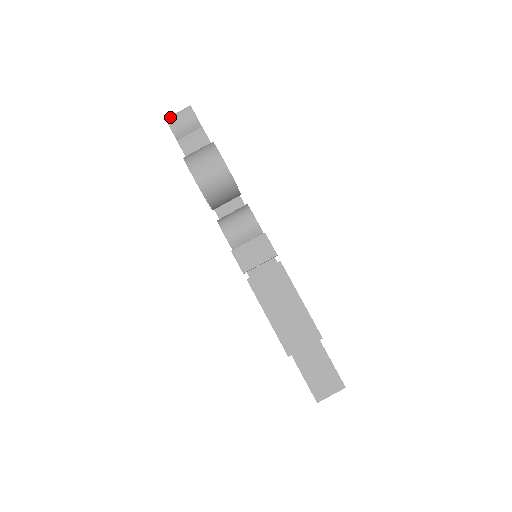
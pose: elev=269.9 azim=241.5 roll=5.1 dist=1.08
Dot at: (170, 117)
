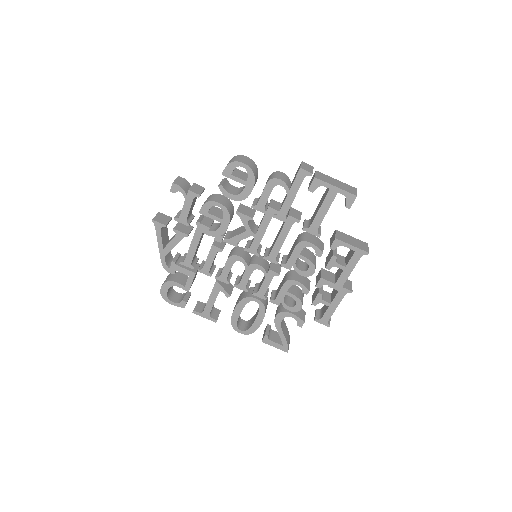
Dot at: (174, 182)
